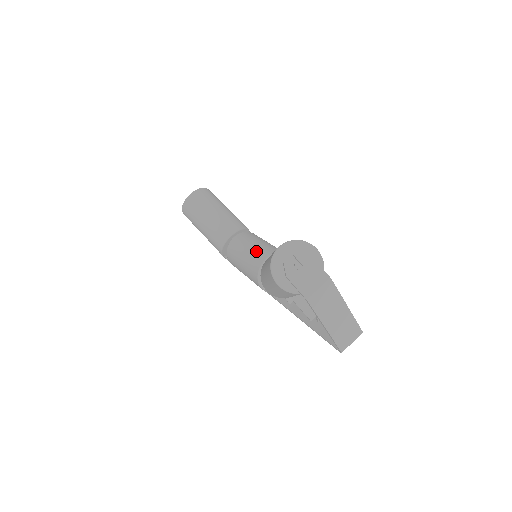
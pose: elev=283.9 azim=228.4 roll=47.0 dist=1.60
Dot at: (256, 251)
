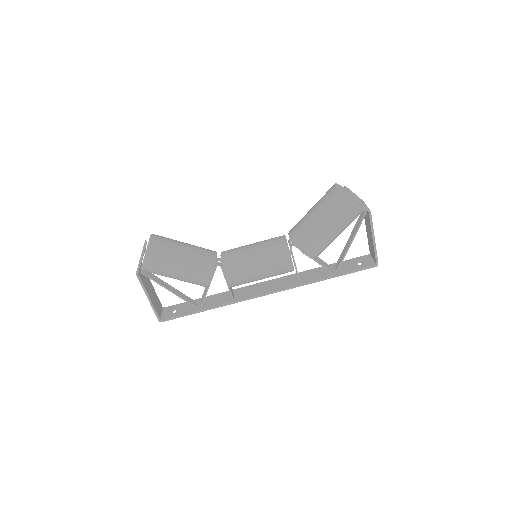
Dot at: (266, 242)
